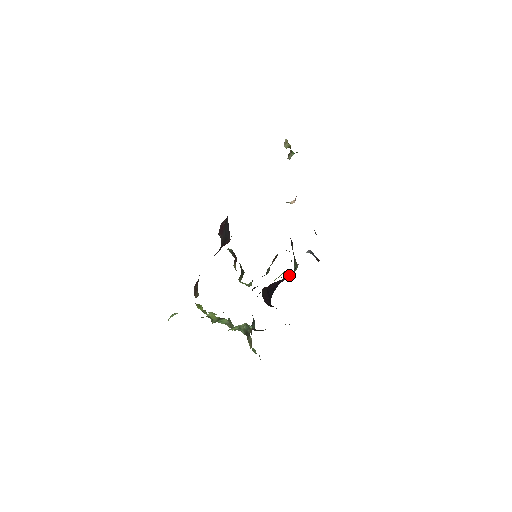
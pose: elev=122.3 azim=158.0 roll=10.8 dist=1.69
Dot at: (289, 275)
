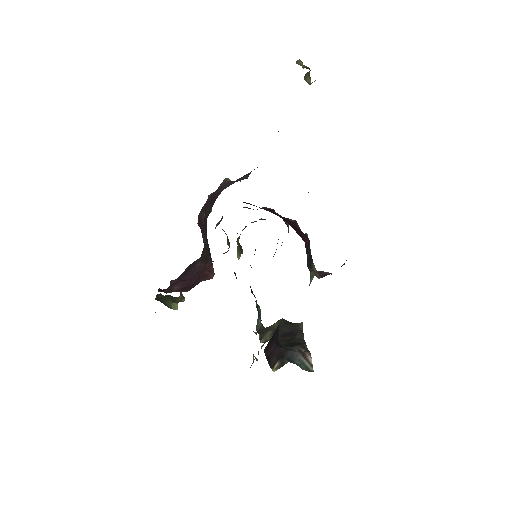
Dot at: occluded
